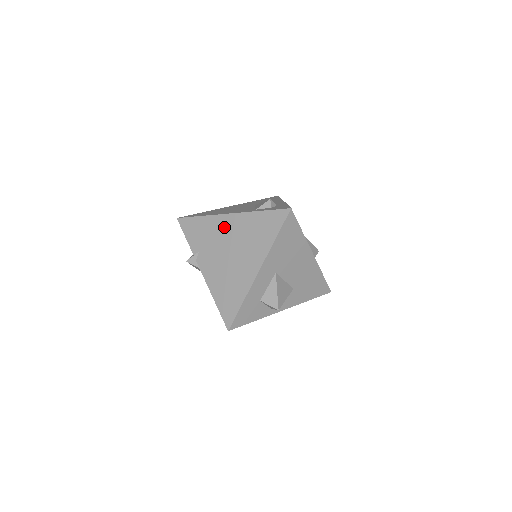
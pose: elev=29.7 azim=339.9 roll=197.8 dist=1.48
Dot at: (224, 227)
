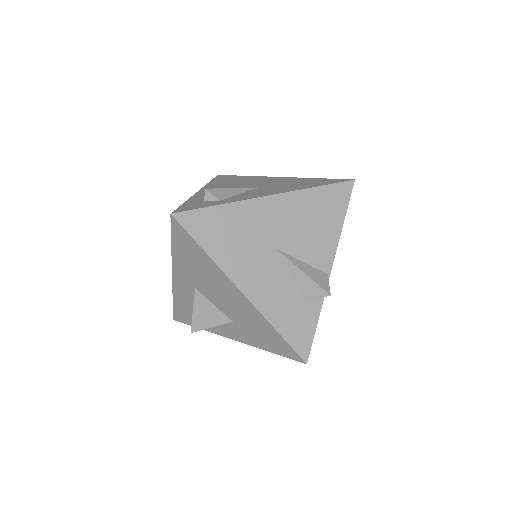
Dot at: occluded
